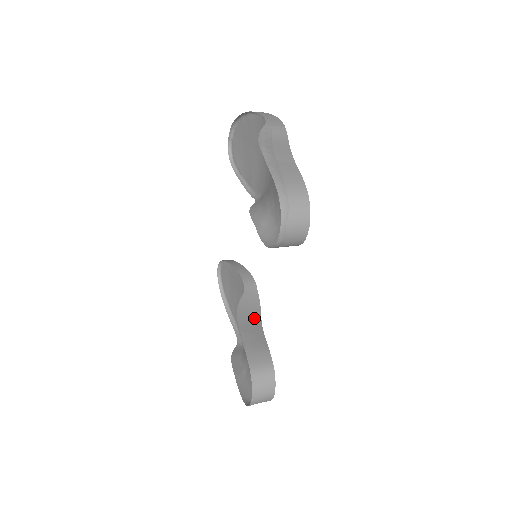
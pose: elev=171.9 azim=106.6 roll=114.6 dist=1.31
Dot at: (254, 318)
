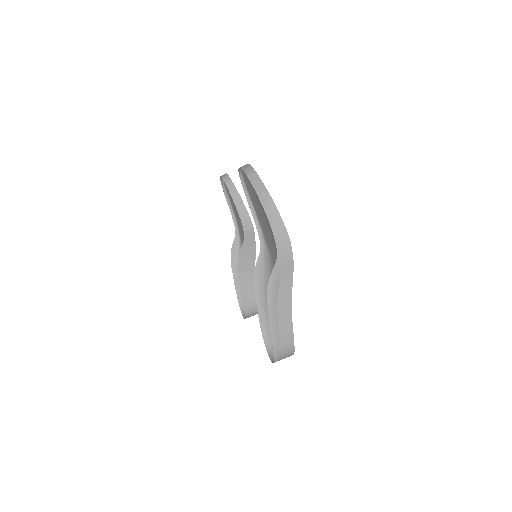
Dot at: (250, 265)
